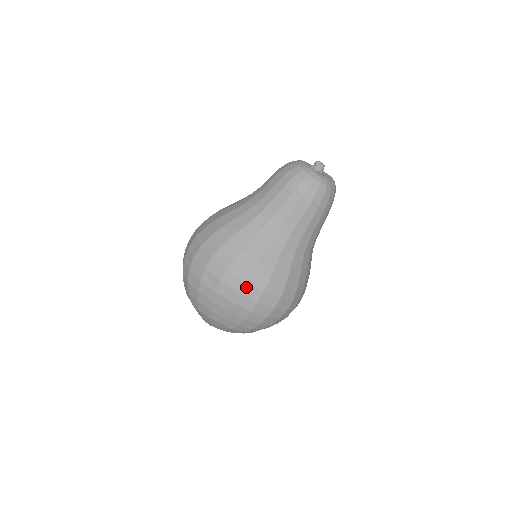
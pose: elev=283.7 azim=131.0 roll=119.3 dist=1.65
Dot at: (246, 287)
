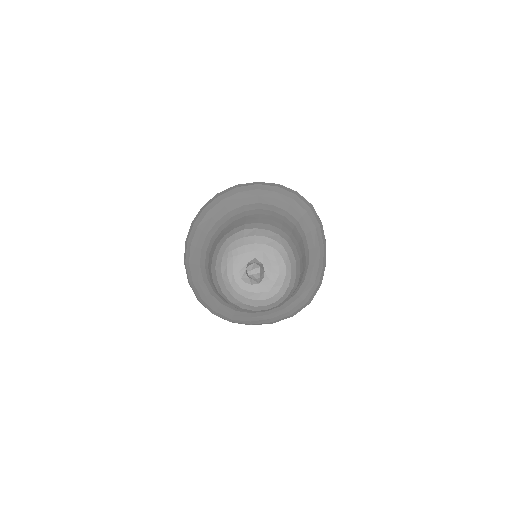
Dot at: occluded
